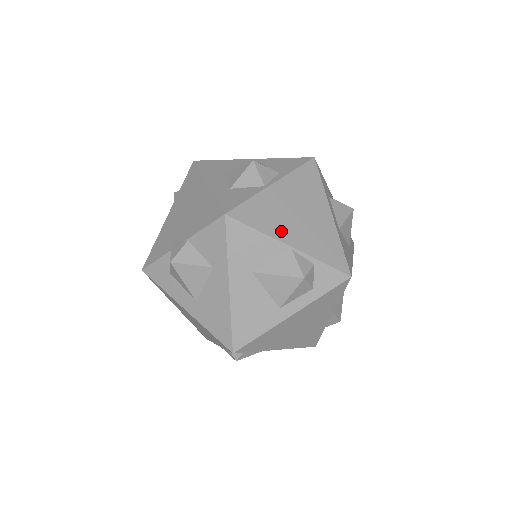
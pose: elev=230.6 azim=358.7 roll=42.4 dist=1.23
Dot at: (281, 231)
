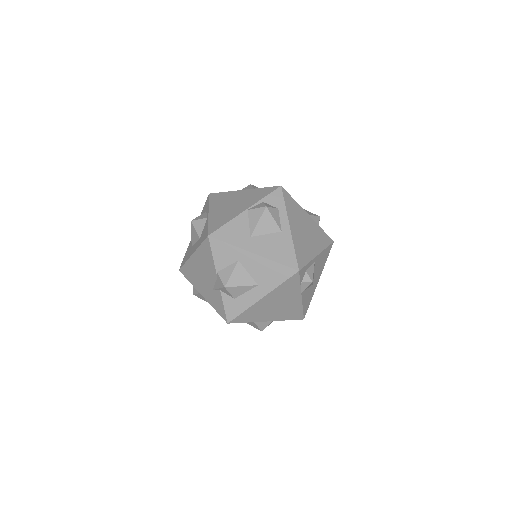
Dot at: (235, 213)
